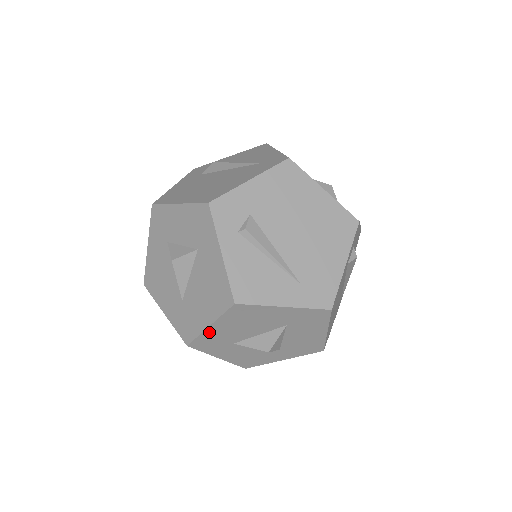
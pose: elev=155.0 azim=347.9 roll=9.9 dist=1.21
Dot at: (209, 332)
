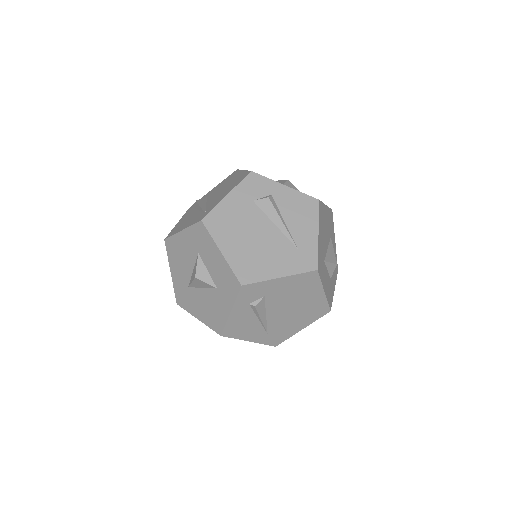
Dot at: occluded
